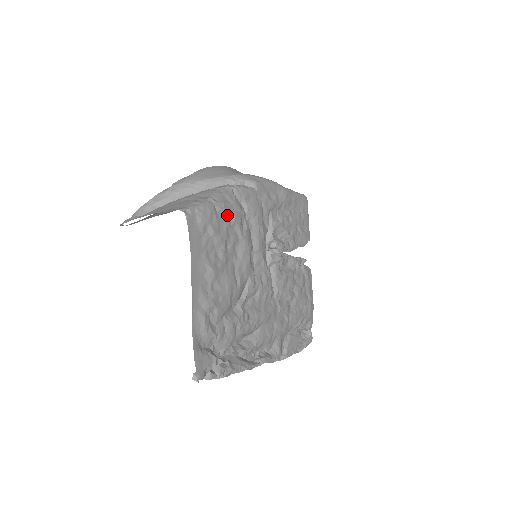
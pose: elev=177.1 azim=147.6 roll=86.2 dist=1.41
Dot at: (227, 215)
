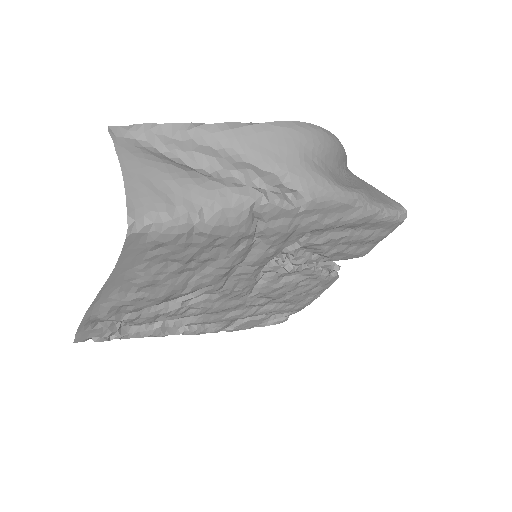
Dot at: (211, 238)
